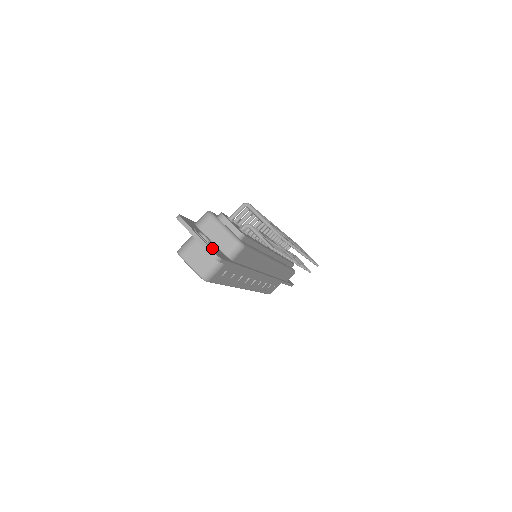
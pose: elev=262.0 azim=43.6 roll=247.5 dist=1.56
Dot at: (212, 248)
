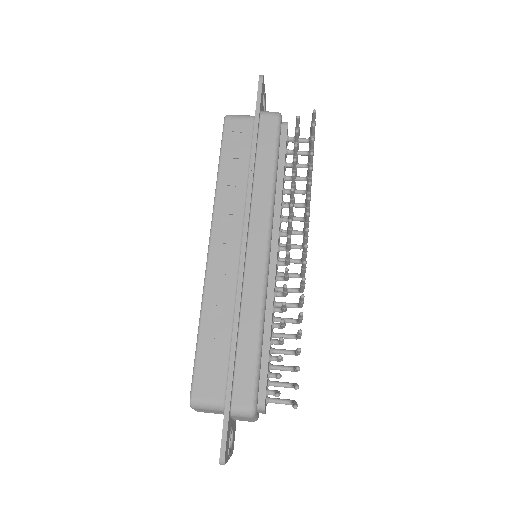
Dot at: occluded
